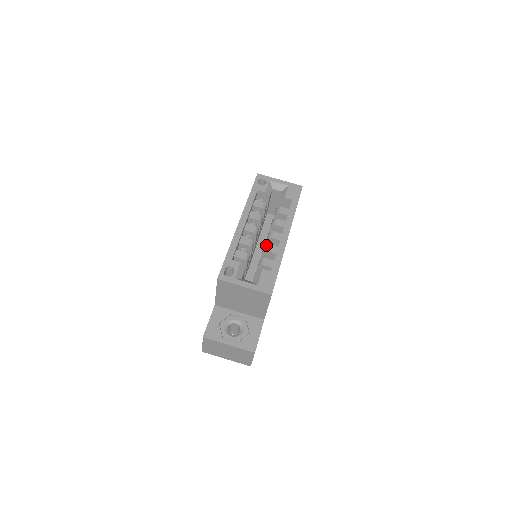
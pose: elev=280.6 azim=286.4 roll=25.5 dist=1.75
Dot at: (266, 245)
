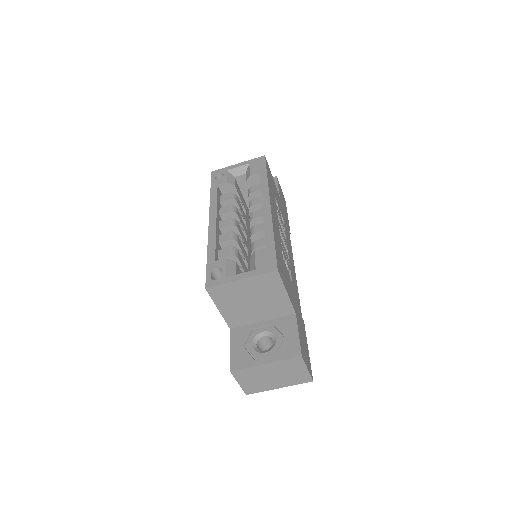
Dot at: (251, 229)
